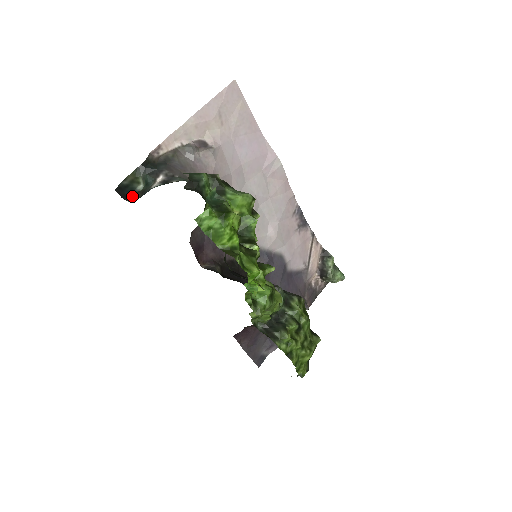
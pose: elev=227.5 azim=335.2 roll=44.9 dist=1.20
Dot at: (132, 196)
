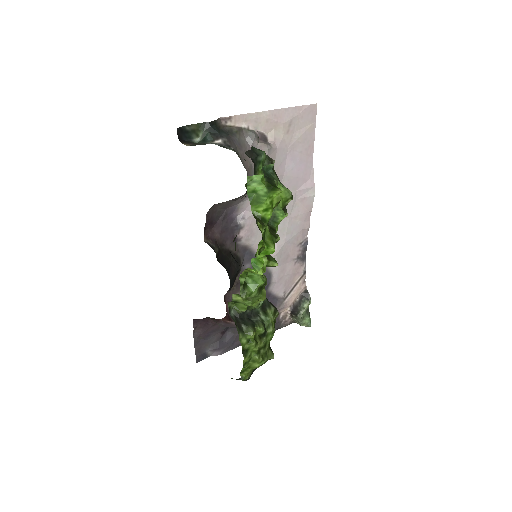
Dot at: (187, 142)
